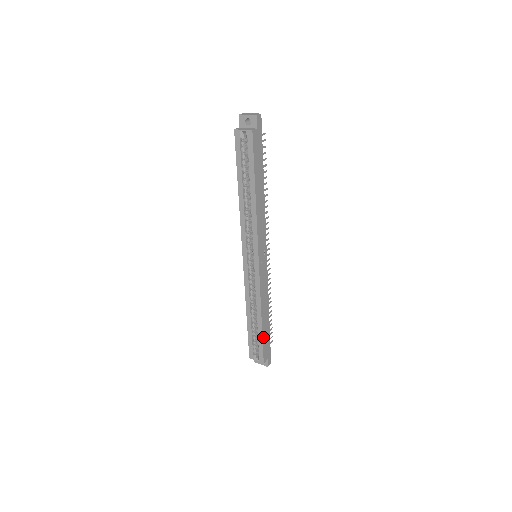
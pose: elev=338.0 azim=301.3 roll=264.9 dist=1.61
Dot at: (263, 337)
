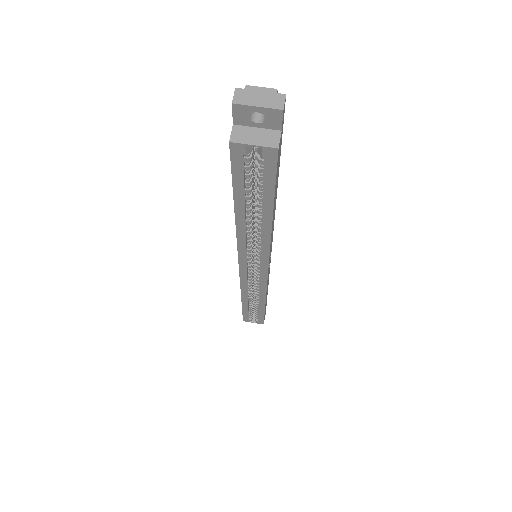
Dot at: occluded
